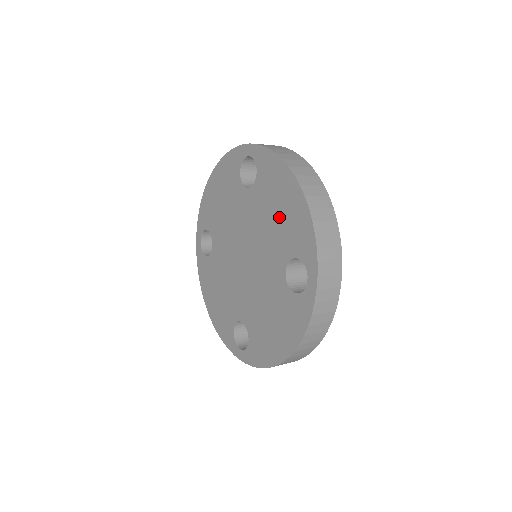
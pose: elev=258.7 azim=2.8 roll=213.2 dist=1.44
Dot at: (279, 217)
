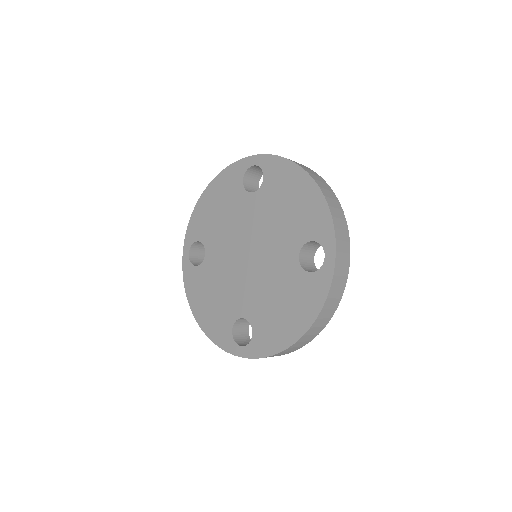
Dot at: (290, 210)
